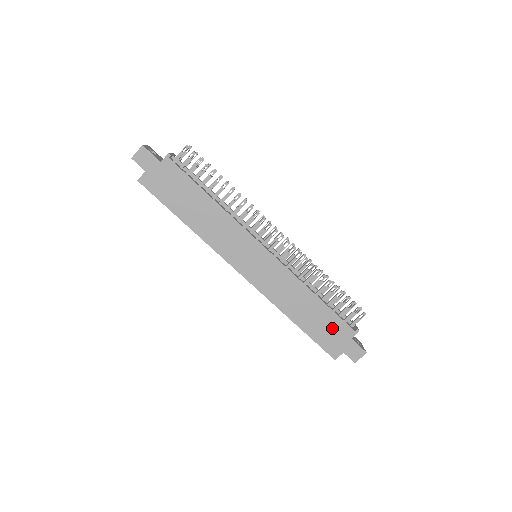
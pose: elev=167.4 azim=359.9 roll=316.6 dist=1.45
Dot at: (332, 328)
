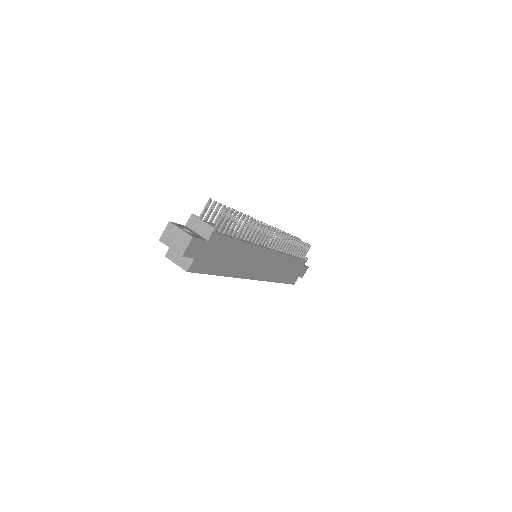
Dot at: (296, 268)
